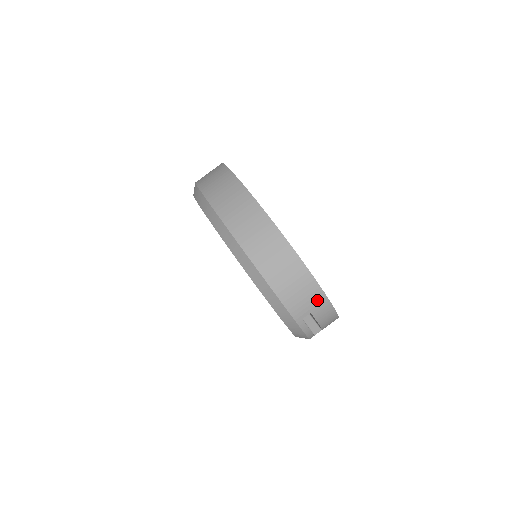
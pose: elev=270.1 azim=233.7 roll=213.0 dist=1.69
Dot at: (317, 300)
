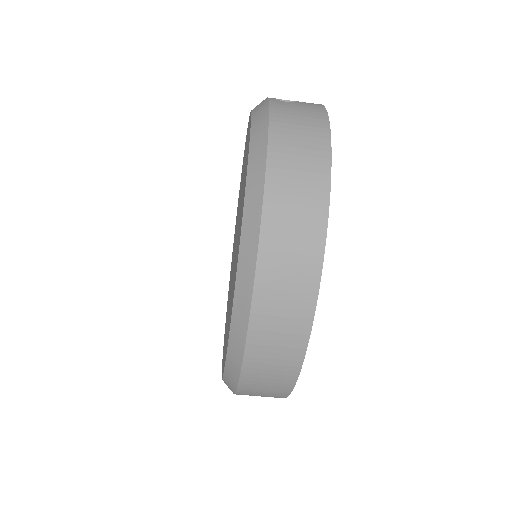
Dot at: occluded
